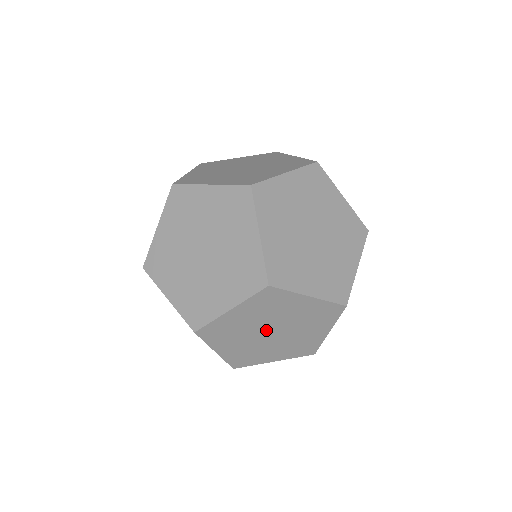
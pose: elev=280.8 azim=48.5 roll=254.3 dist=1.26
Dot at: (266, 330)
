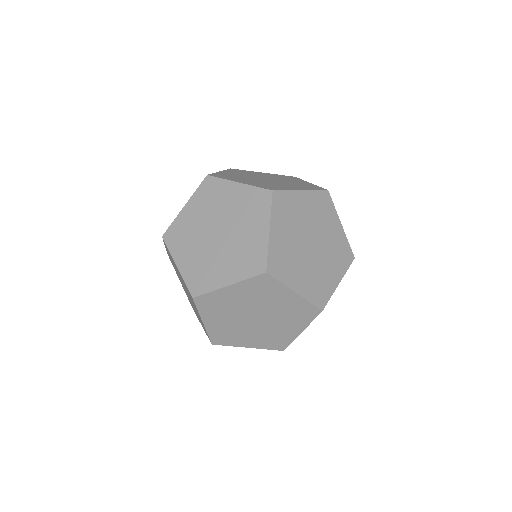
Dot at: (249, 319)
